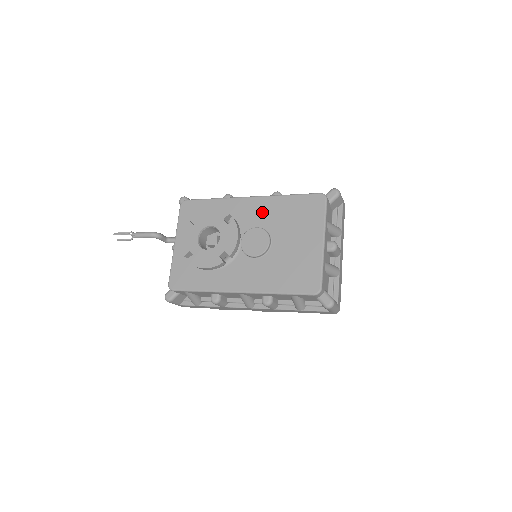
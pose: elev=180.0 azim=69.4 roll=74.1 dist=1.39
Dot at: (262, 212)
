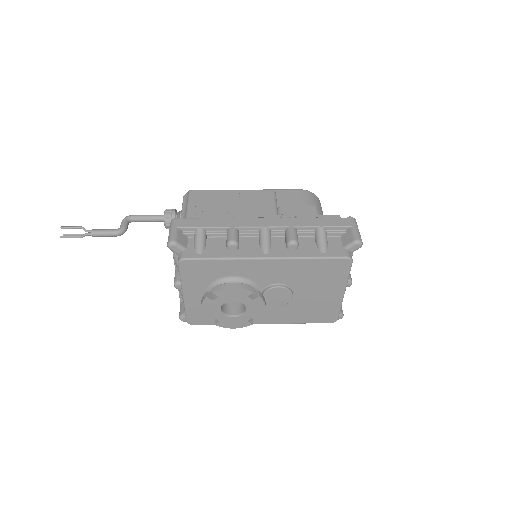
Dot at: (282, 272)
